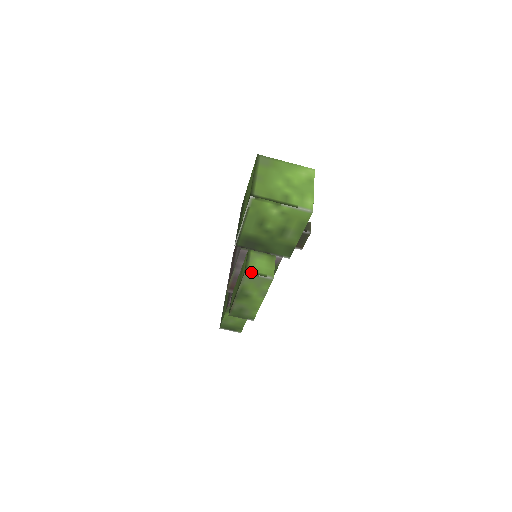
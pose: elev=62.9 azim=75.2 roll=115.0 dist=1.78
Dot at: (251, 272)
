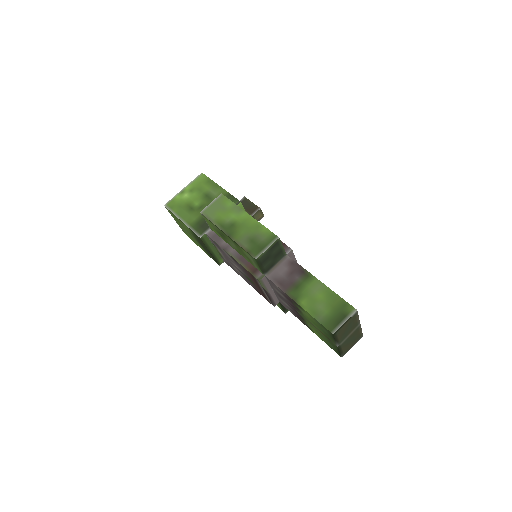
Dot at: (205, 209)
